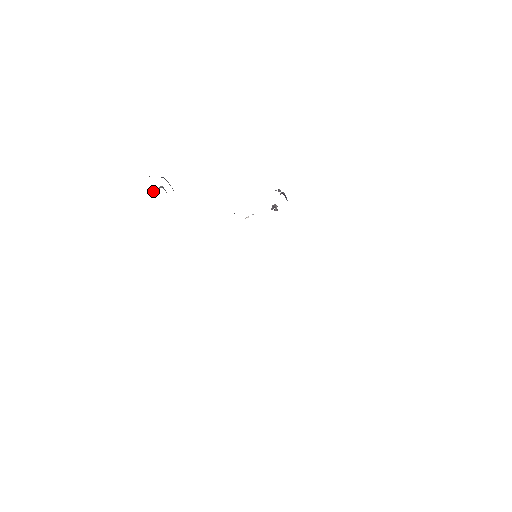
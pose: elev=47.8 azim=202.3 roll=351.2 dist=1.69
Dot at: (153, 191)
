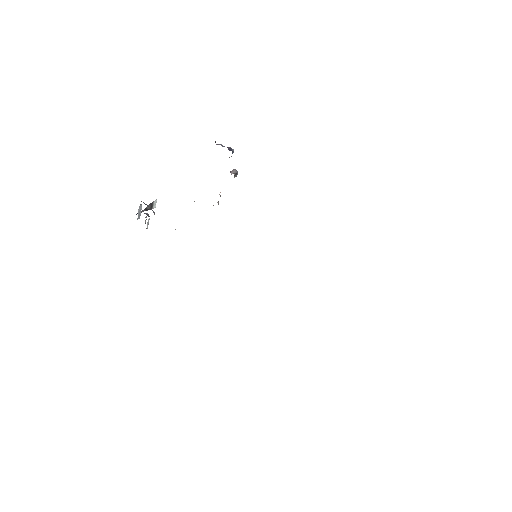
Dot at: occluded
